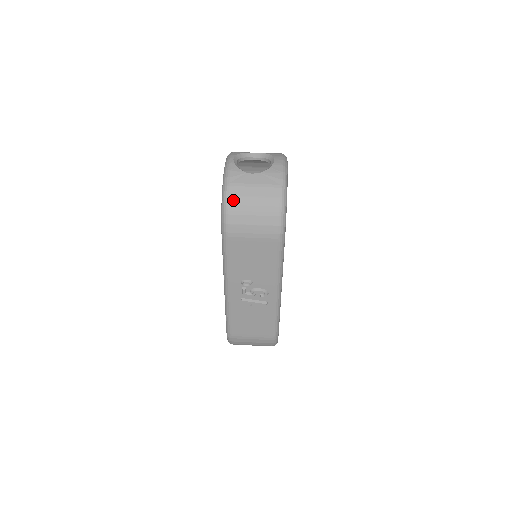
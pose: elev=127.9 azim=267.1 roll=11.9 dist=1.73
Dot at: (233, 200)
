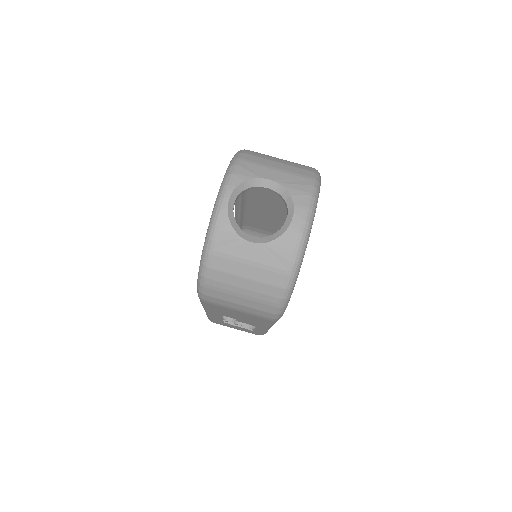
Dot at: (215, 275)
